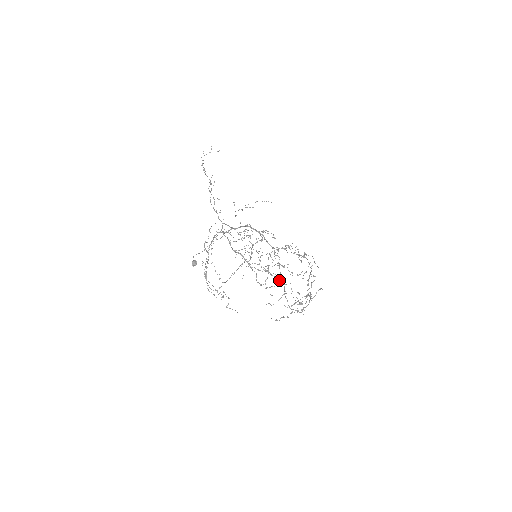
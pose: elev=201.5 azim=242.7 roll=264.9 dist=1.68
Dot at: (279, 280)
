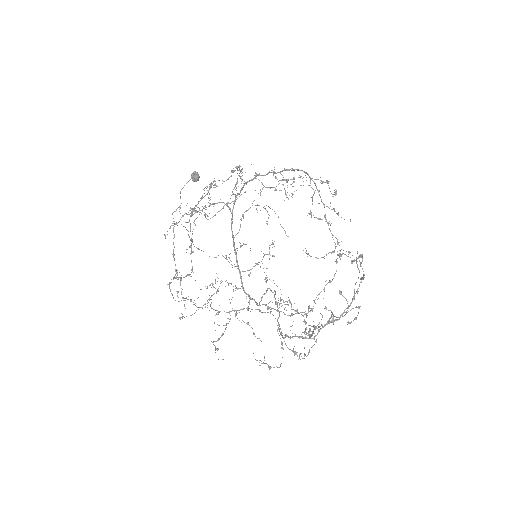
Dot at: occluded
